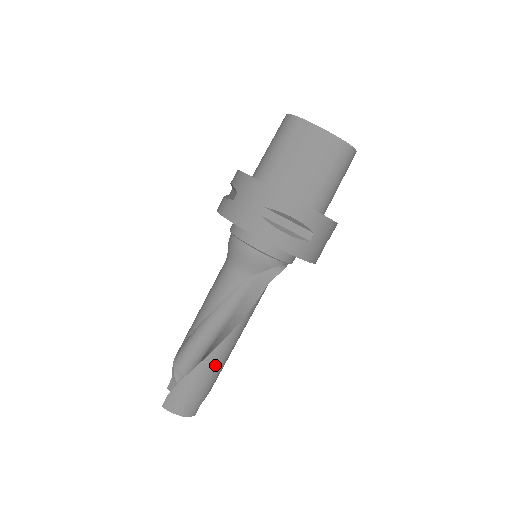
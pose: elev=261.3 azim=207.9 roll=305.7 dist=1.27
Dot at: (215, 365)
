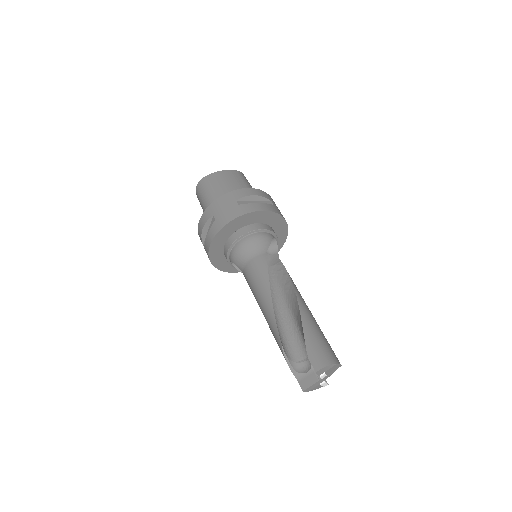
Dot at: (310, 315)
